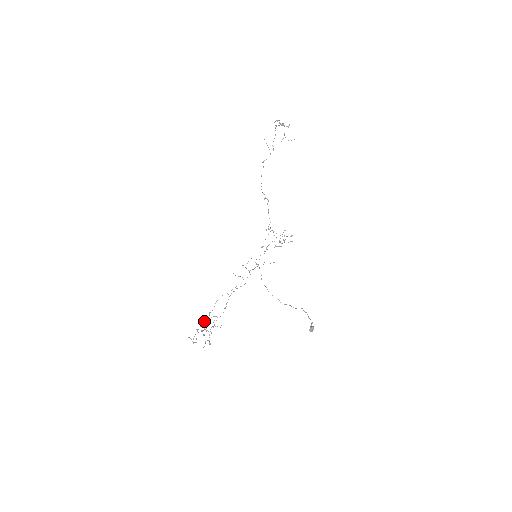
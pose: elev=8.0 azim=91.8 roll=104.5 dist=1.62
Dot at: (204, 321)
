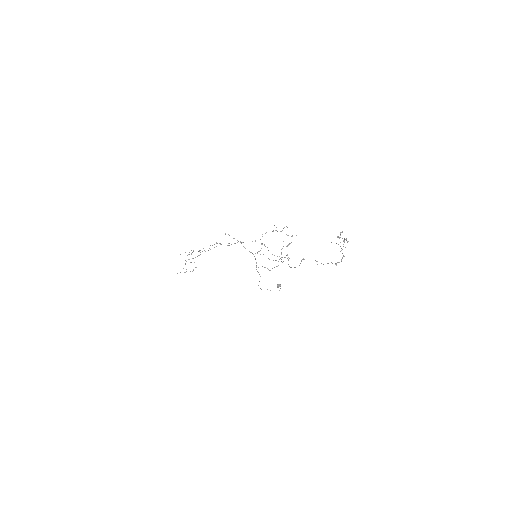
Dot at: occluded
